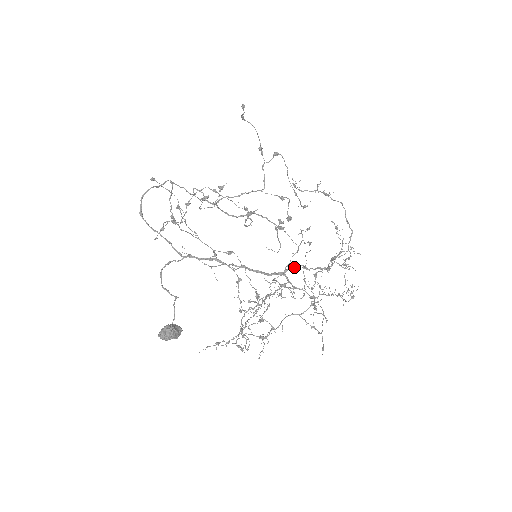
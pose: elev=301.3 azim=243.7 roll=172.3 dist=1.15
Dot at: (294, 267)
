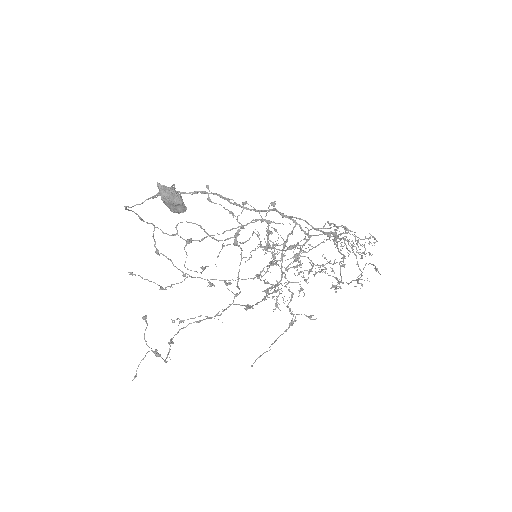
Dot at: (296, 218)
